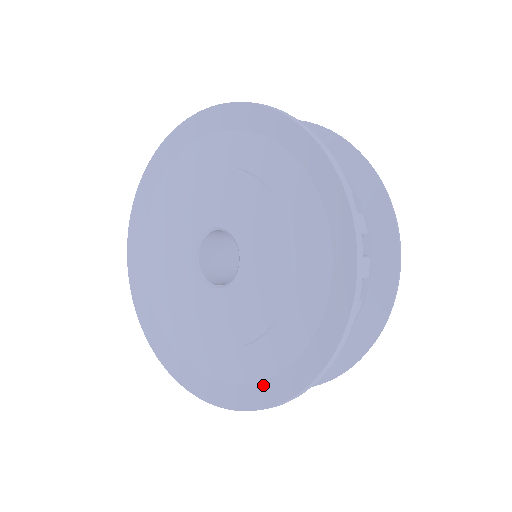
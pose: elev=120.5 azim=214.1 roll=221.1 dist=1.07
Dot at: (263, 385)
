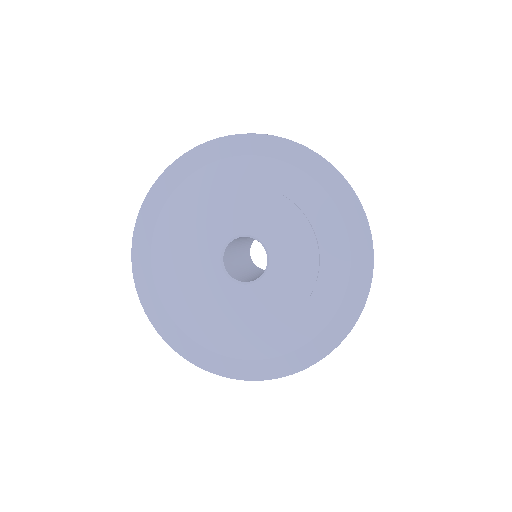
Dot at: (309, 346)
